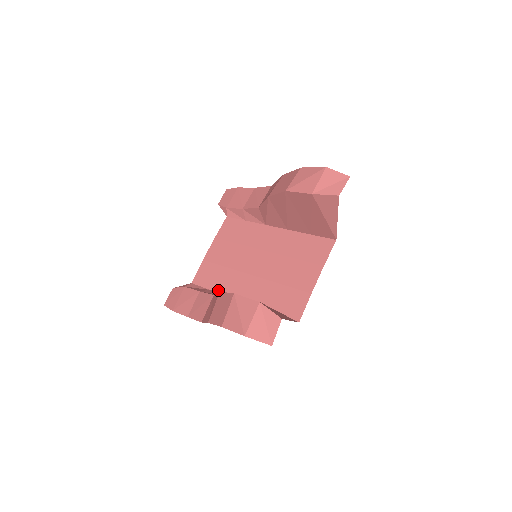
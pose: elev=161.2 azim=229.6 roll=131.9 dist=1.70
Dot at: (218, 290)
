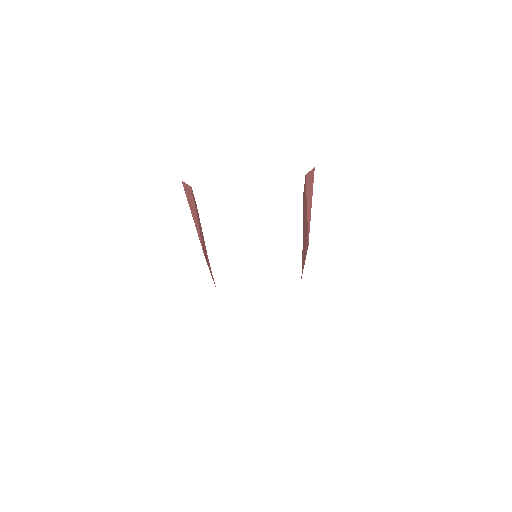
Dot at: occluded
